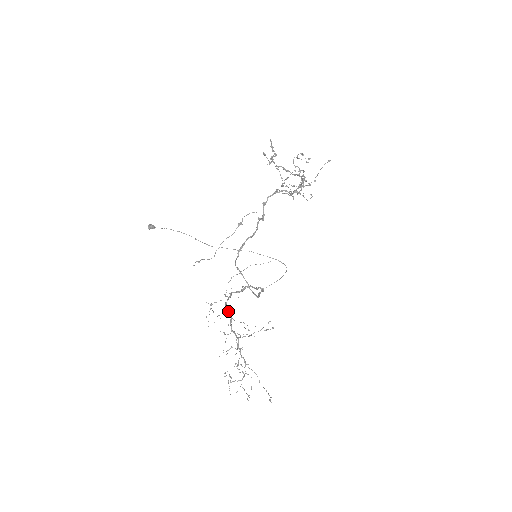
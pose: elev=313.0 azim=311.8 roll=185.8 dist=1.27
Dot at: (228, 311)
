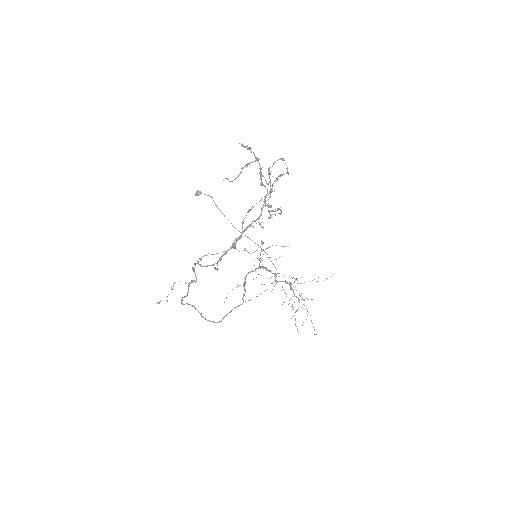
Dot at: (268, 270)
